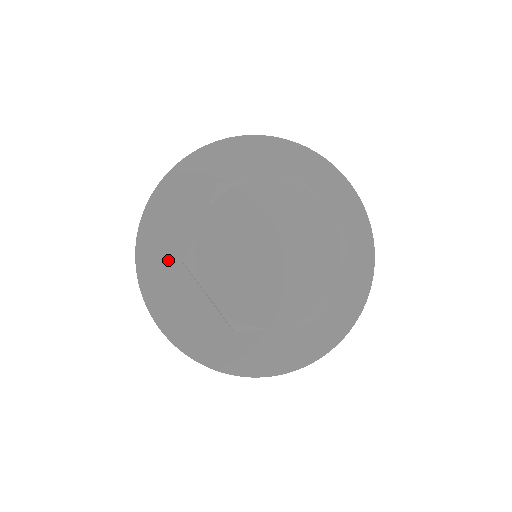
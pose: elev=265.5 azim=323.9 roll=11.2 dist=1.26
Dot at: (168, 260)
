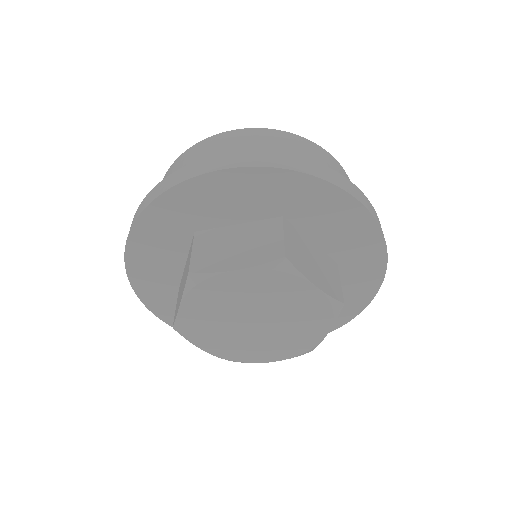
Dot at: (186, 219)
